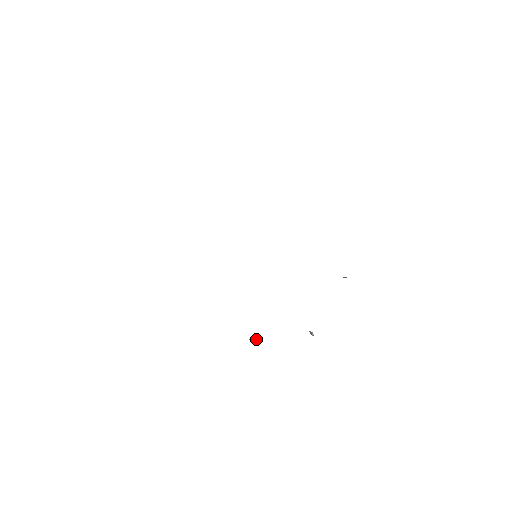
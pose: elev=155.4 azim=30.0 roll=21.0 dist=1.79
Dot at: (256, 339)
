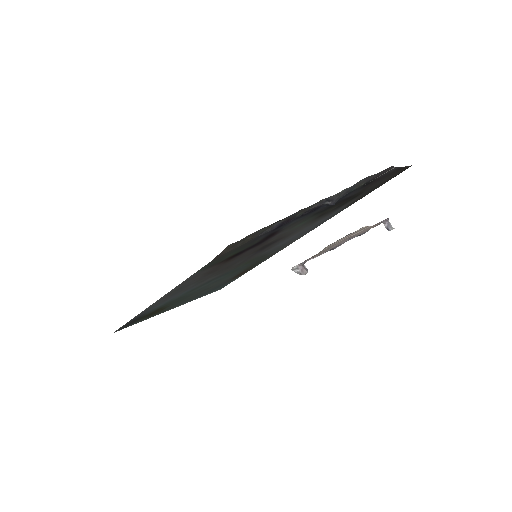
Dot at: (304, 266)
